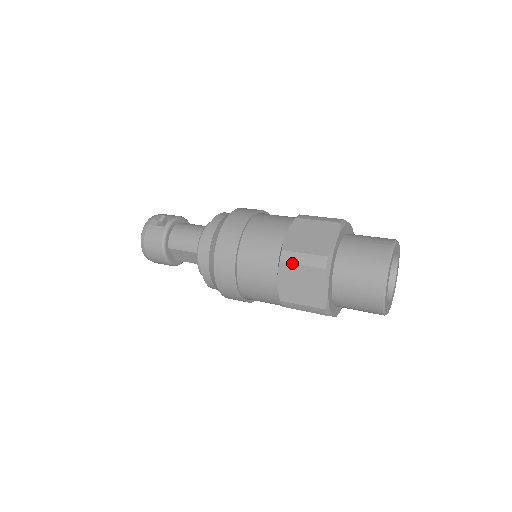
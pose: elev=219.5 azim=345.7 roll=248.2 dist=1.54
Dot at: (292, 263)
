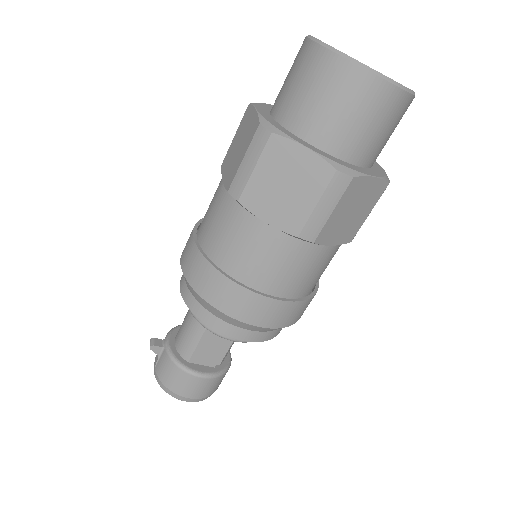
Dot at: (246, 183)
